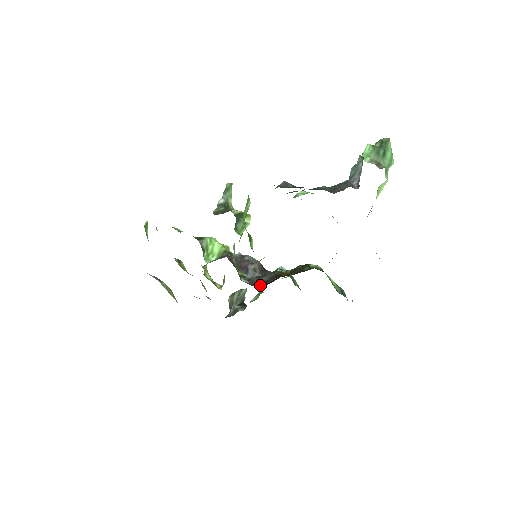
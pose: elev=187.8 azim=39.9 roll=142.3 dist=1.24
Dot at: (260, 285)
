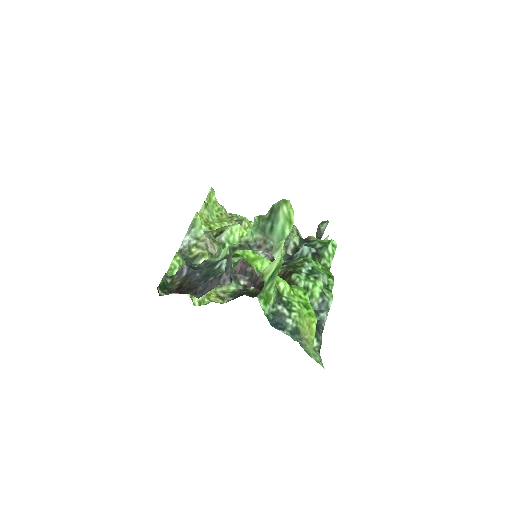
Dot at: occluded
